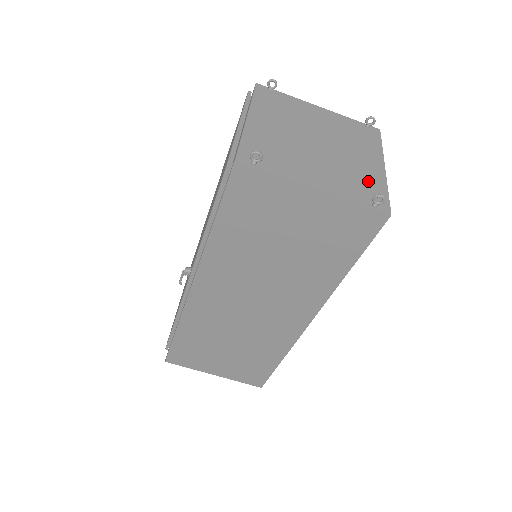
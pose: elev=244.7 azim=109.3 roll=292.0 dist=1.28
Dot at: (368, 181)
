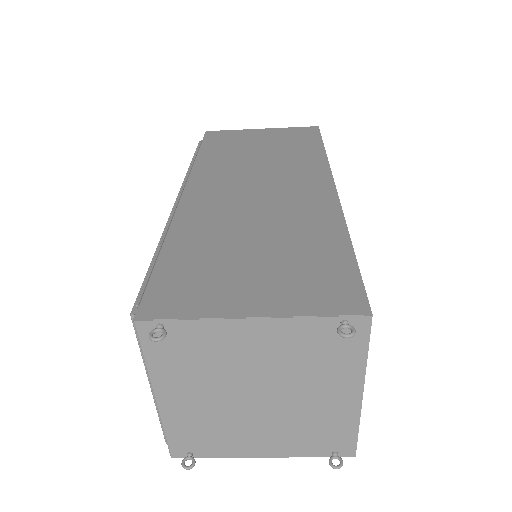
Dot at: (330, 427)
